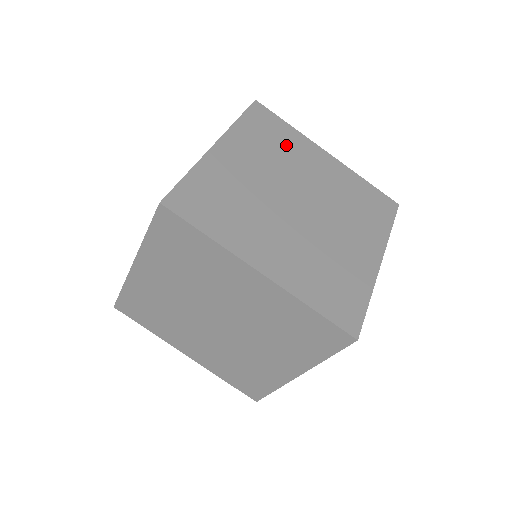
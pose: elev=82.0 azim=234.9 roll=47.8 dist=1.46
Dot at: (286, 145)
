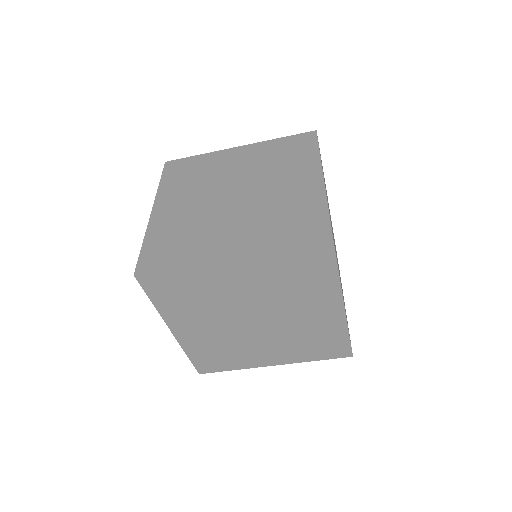
Dot at: (198, 289)
